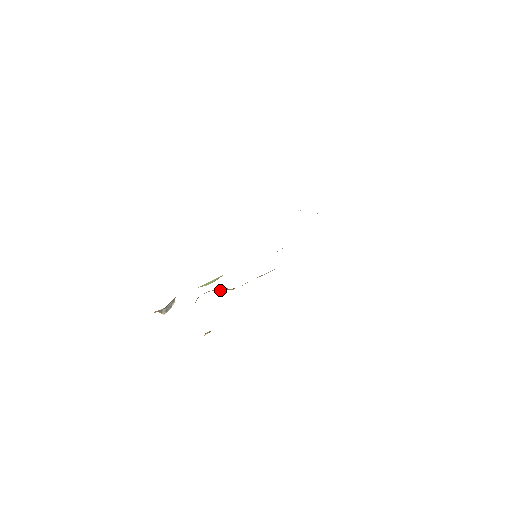
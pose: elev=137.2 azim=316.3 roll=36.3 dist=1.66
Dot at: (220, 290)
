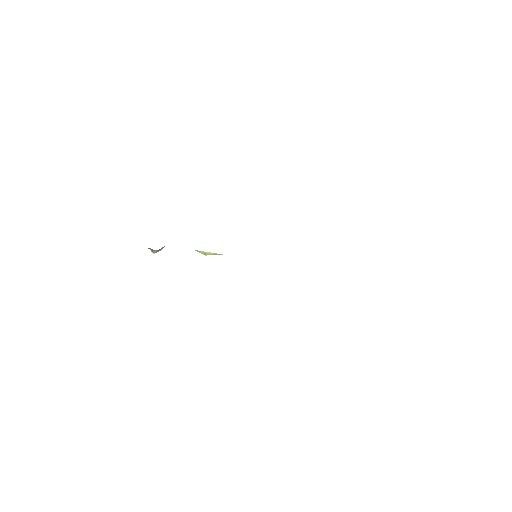
Dot at: occluded
